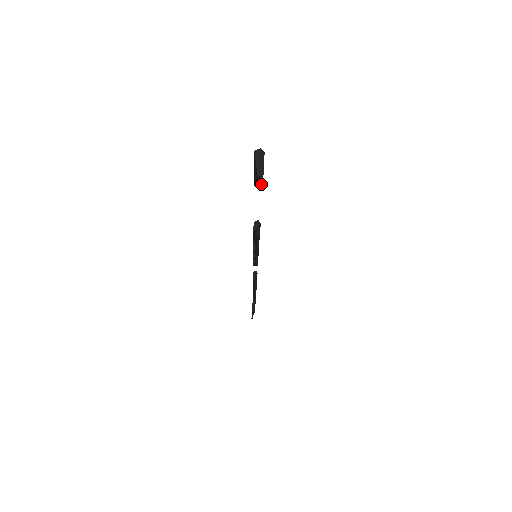
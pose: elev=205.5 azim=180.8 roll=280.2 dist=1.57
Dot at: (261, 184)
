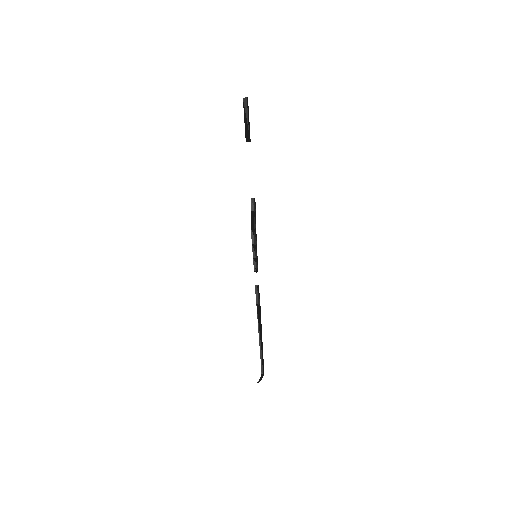
Dot at: (250, 140)
